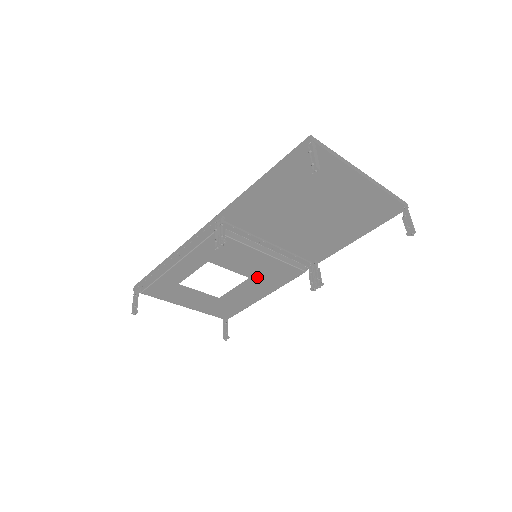
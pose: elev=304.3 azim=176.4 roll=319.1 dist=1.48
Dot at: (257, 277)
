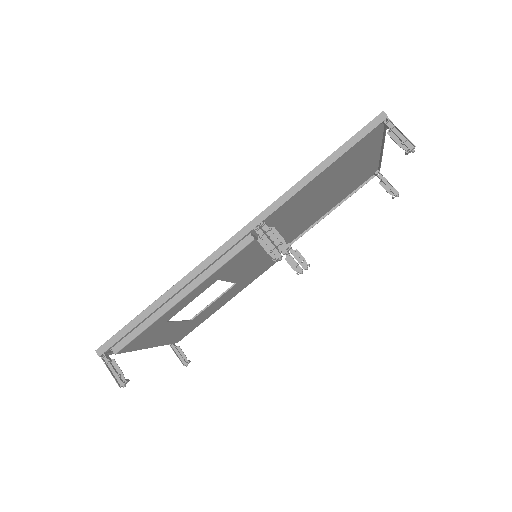
Dot at: (243, 280)
